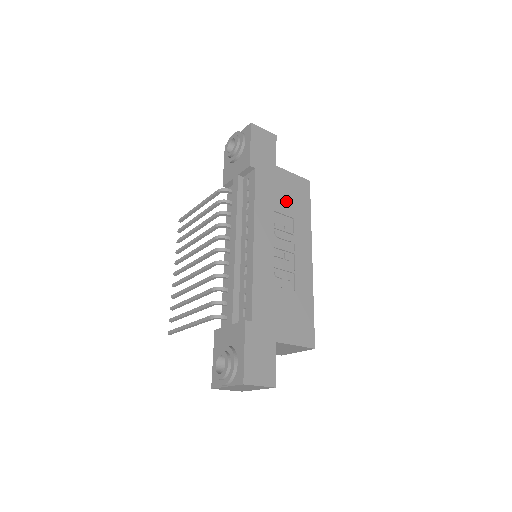
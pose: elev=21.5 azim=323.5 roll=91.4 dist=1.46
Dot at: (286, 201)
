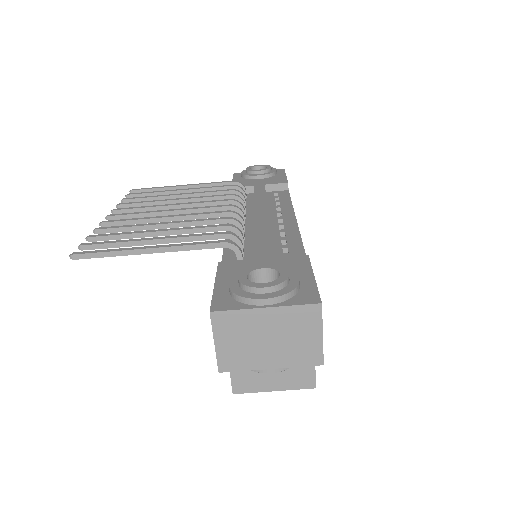
Dot at: occluded
